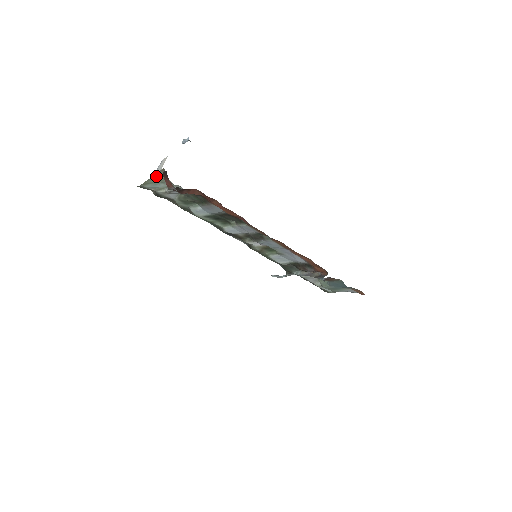
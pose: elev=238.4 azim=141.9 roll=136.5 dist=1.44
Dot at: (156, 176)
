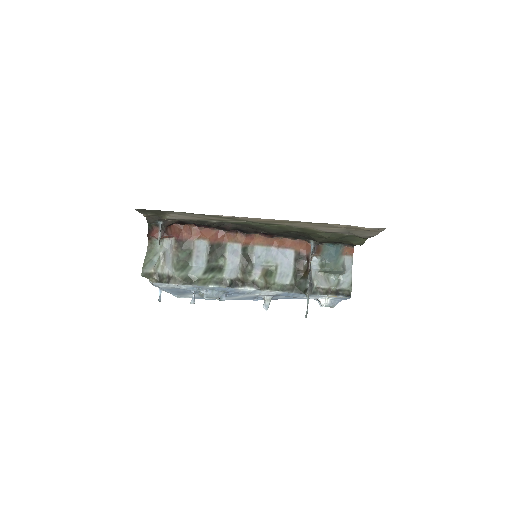
Dot at: (147, 255)
